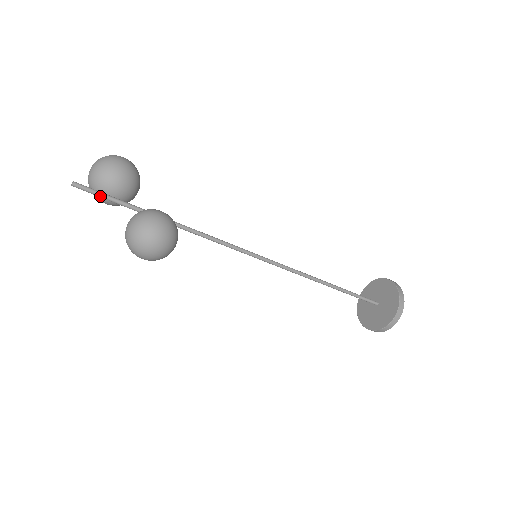
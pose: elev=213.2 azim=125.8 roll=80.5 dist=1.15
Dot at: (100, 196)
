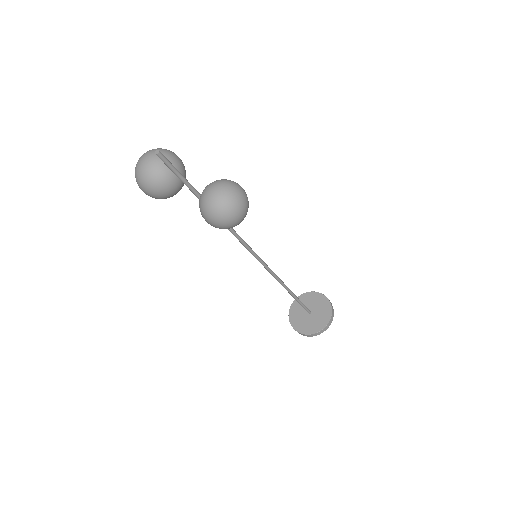
Dot at: (175, 170)
